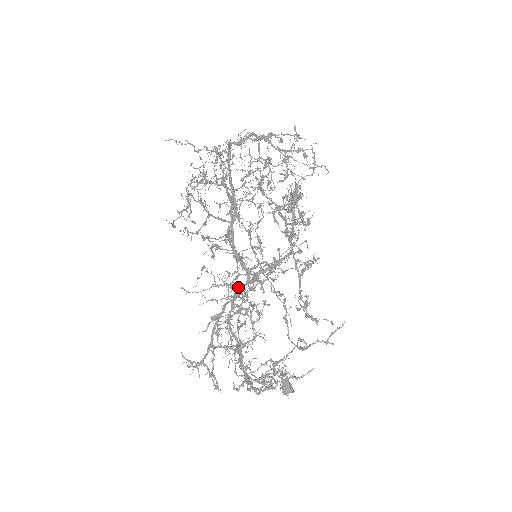
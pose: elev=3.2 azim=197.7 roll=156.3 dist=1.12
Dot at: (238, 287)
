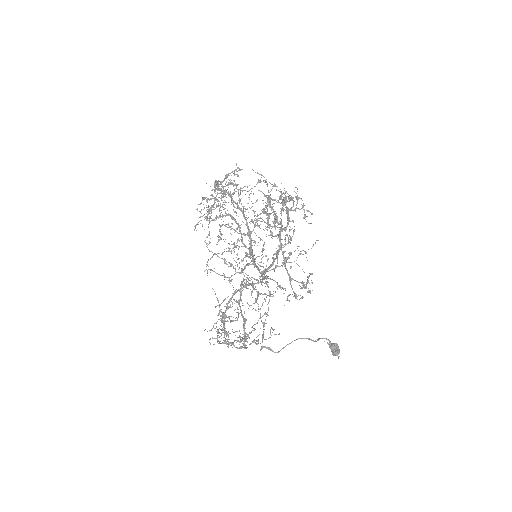
Dot at: (264, 278)
